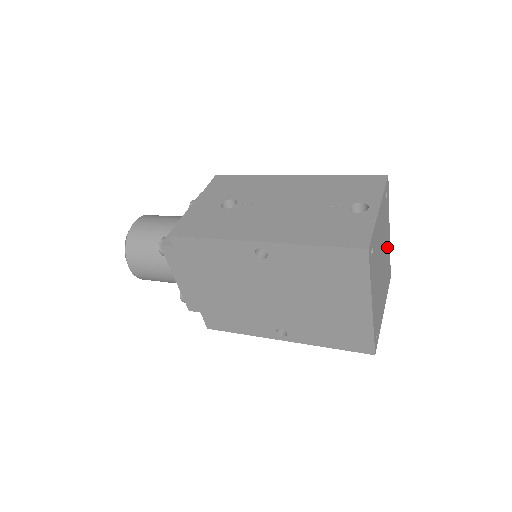
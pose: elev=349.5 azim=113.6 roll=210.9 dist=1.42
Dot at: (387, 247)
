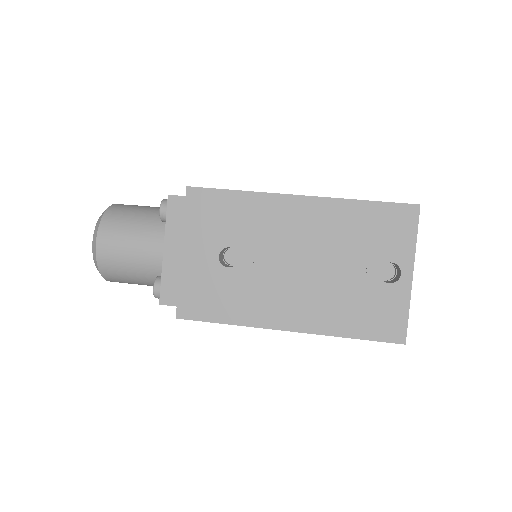
Dot at: occluded
